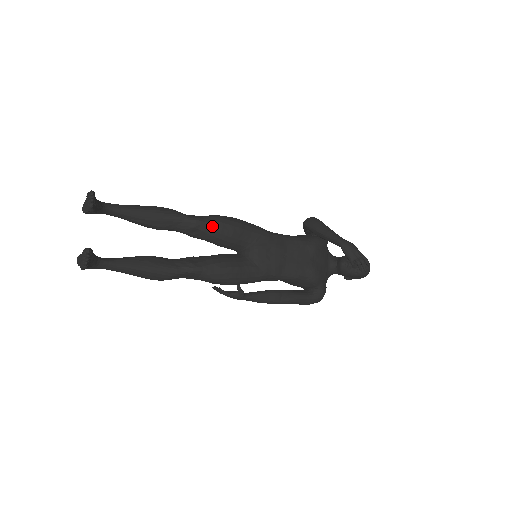
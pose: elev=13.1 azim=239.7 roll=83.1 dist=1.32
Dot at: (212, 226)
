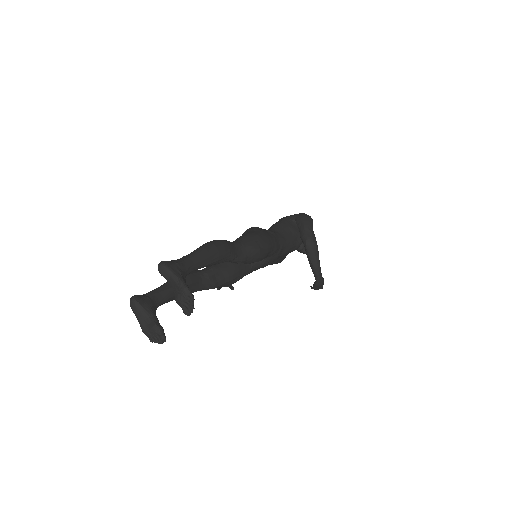
Dot at: (249, 261)
